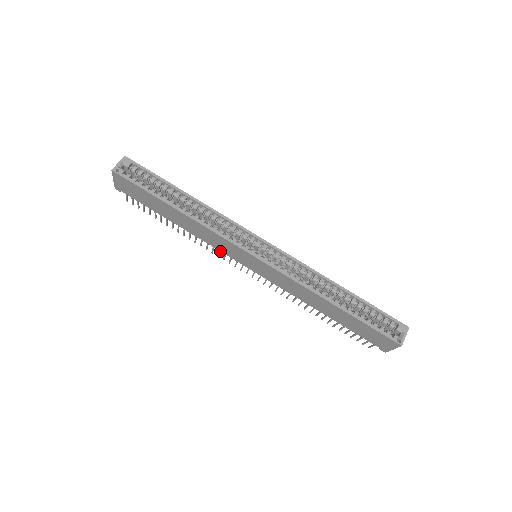
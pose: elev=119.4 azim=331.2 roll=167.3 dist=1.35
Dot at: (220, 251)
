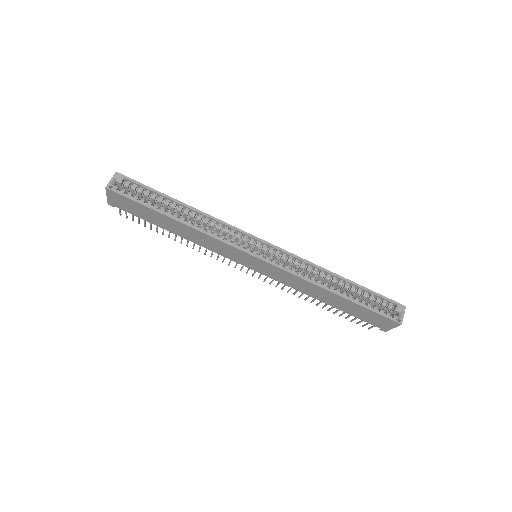
Dot at: occluded
